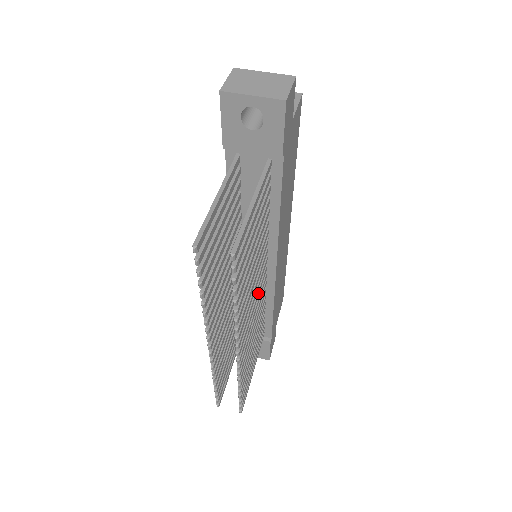
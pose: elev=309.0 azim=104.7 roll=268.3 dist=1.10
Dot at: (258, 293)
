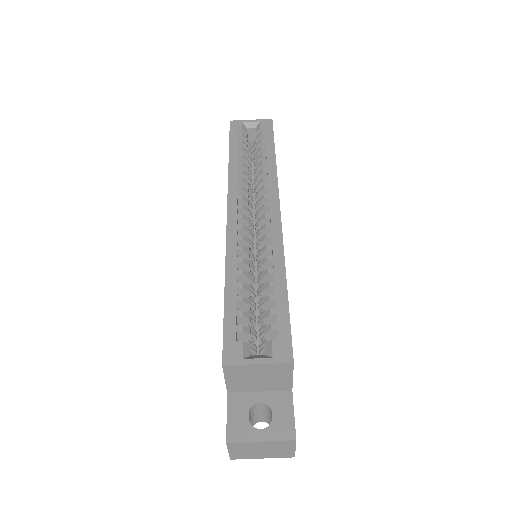
Dot at: occluded
